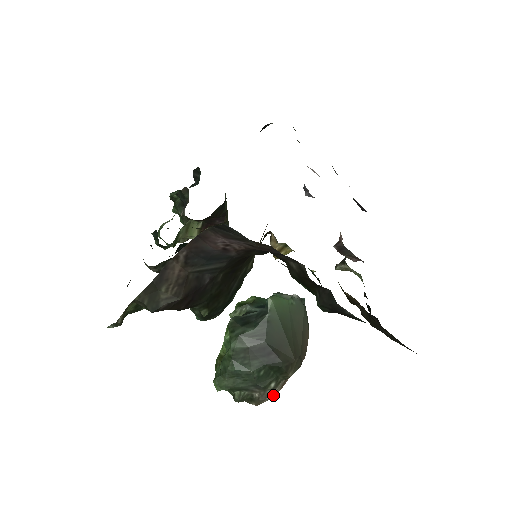
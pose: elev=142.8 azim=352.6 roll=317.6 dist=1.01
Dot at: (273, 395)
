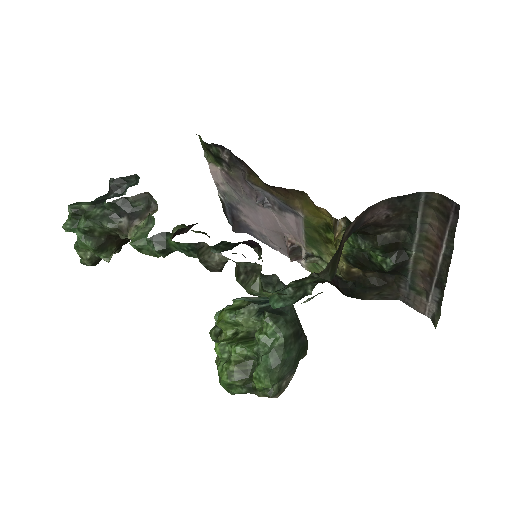
Dot at: occluded
